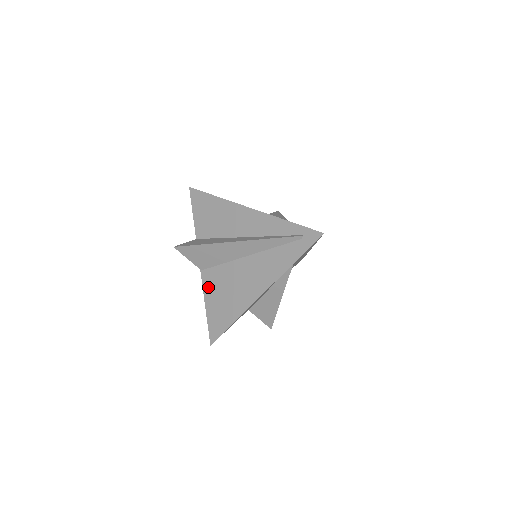
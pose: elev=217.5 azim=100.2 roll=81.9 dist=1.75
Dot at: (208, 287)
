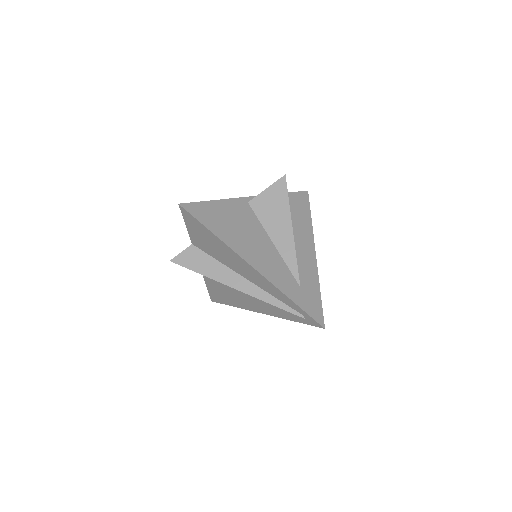
Dot at: (207, 277)
